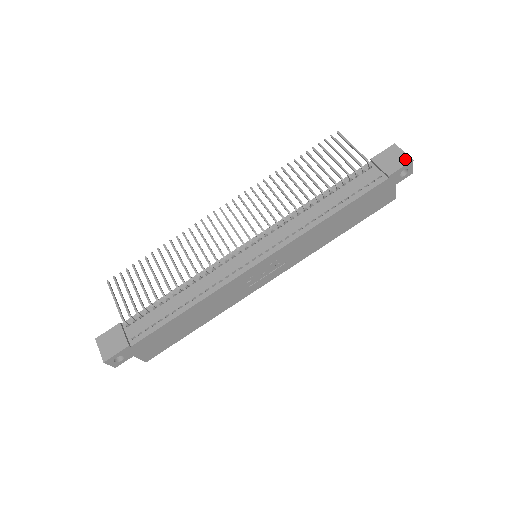
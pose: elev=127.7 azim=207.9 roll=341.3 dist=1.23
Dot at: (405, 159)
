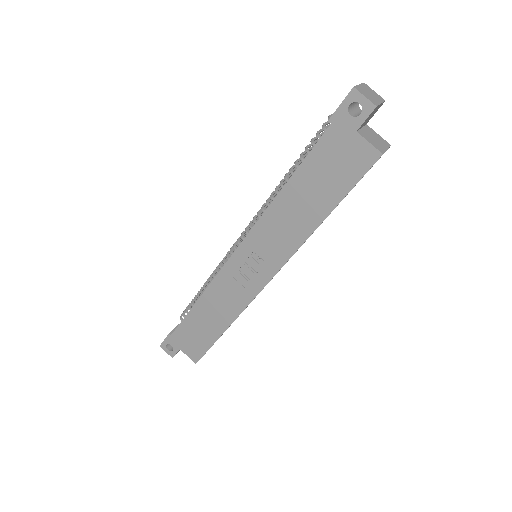
Dot at: (351, 92)
